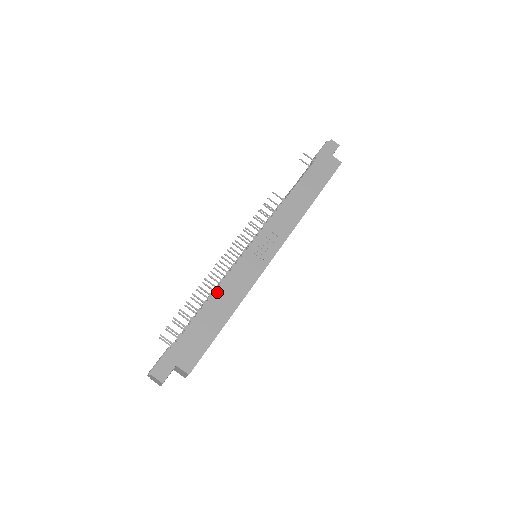
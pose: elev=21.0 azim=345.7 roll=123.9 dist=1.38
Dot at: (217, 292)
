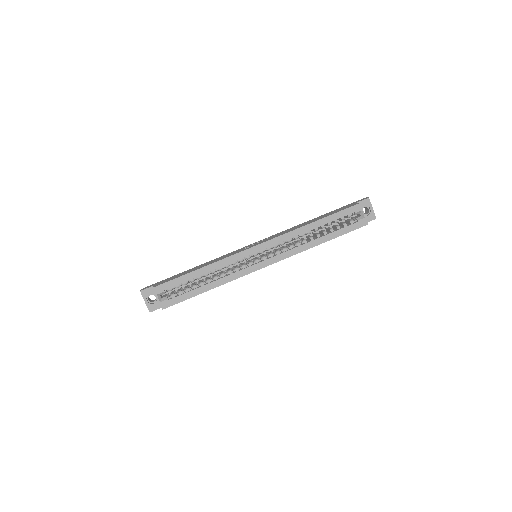
Dot at: (208, 262)
